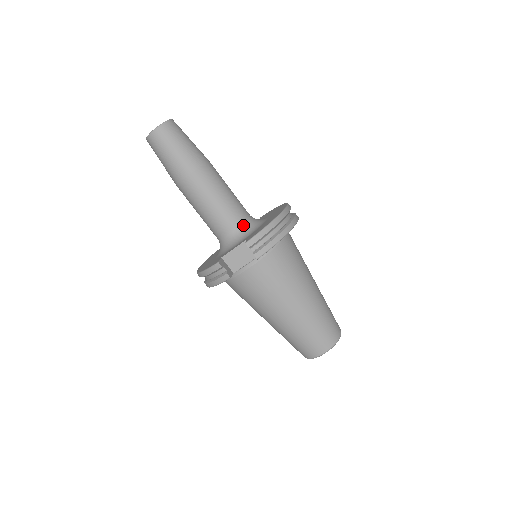
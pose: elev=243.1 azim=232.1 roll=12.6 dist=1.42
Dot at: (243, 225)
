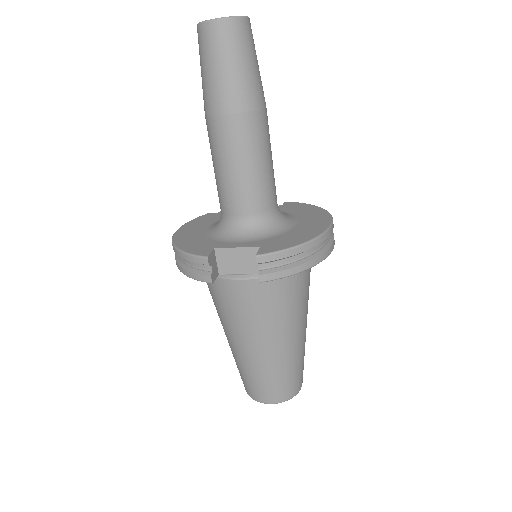
Dot at: (263, 217)
